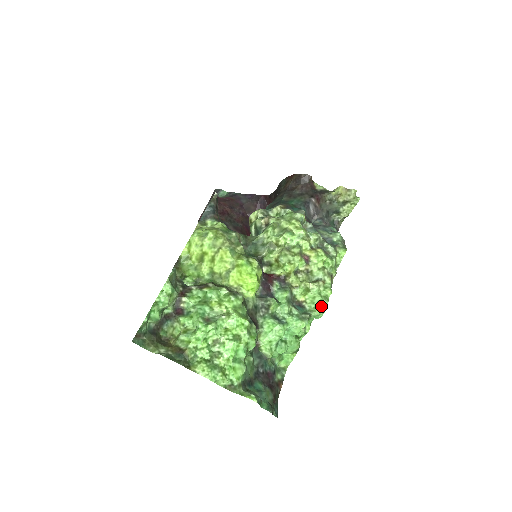
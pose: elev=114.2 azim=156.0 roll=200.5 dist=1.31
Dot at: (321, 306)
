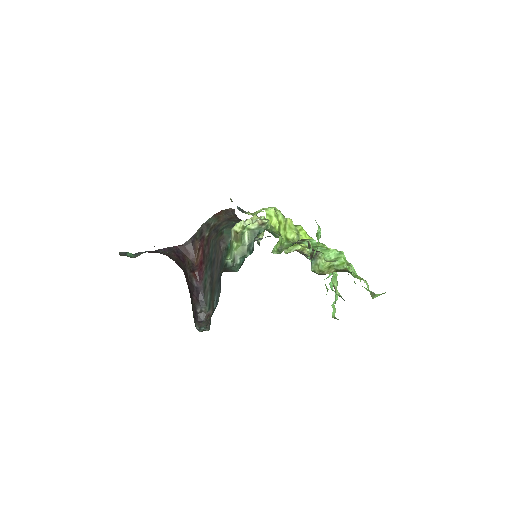
Dot at: occluded
